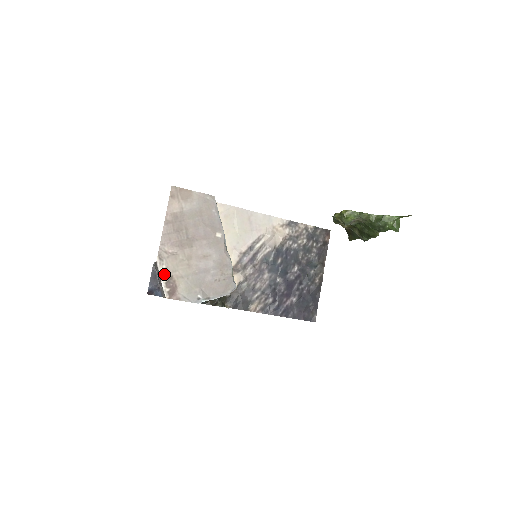
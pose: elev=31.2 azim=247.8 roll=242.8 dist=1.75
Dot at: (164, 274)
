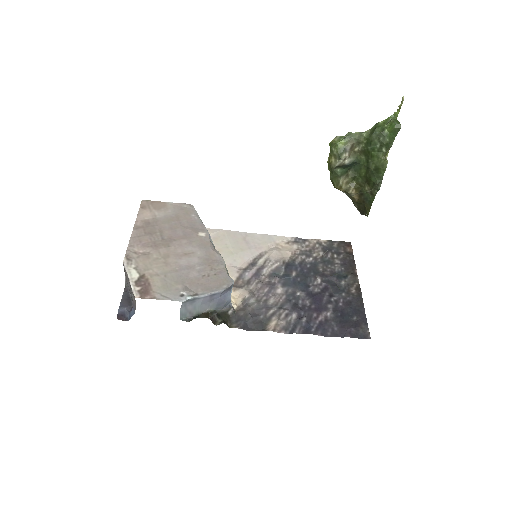
Dot at: (133, 273)
